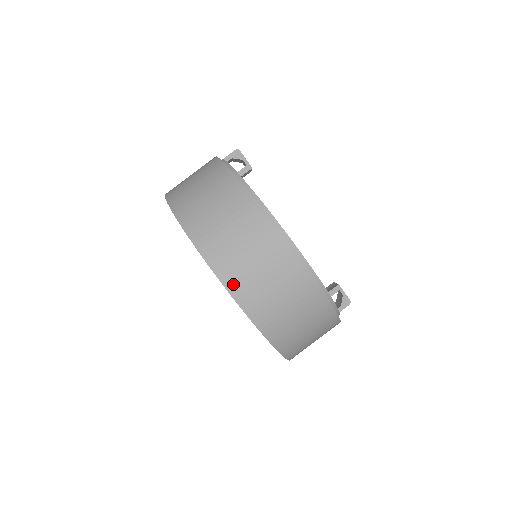
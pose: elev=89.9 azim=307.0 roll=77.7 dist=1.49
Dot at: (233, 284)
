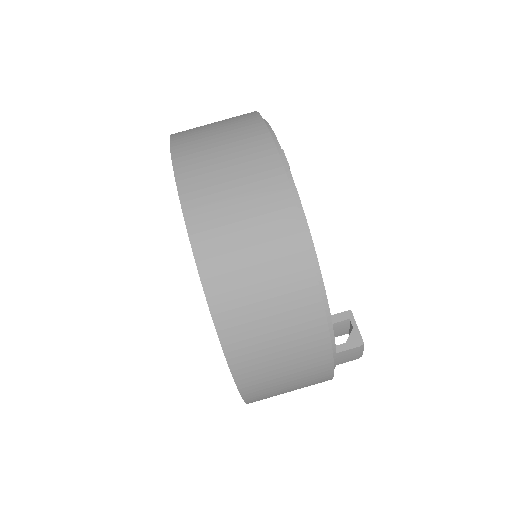
Dot at: (185, 166)
